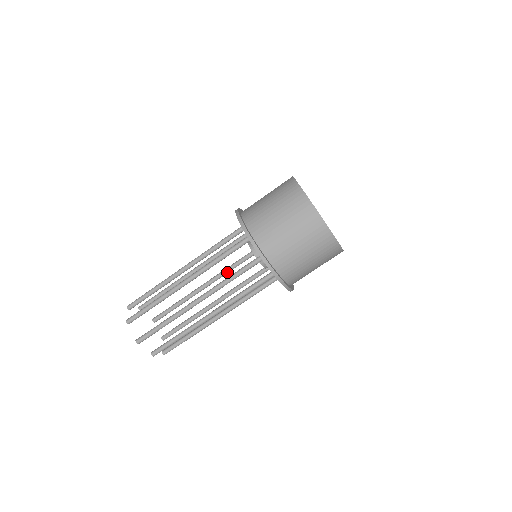
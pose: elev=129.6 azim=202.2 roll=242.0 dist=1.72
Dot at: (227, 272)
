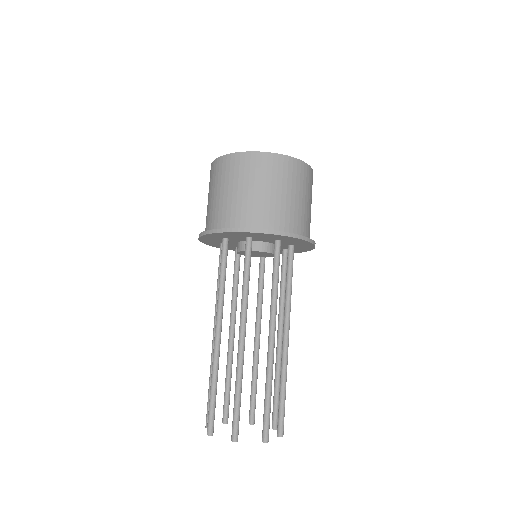
Dot at: (236, 304)
